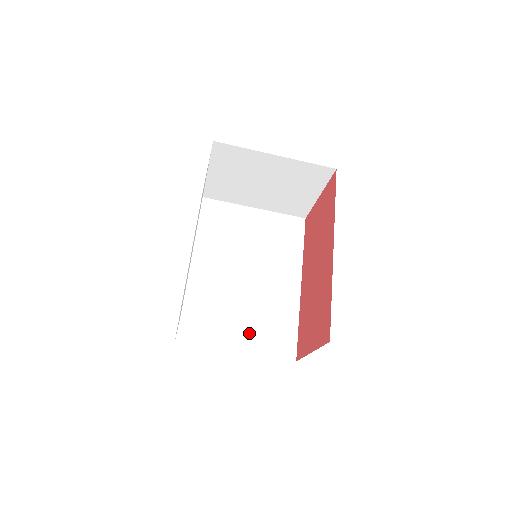
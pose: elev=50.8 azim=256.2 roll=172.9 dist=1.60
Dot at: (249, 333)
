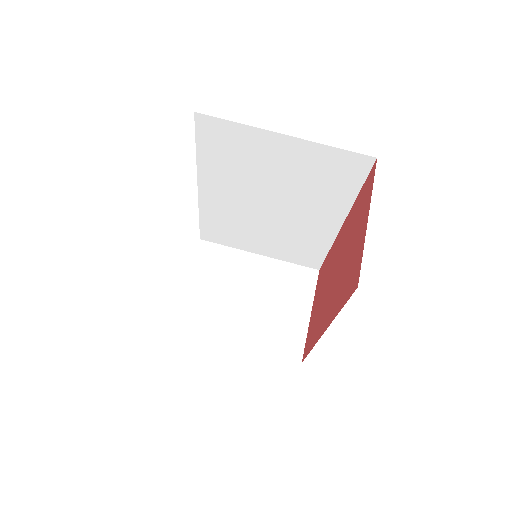
Dot at: occluded
